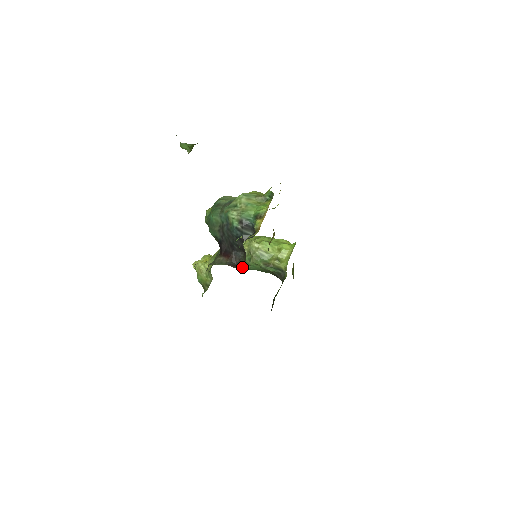
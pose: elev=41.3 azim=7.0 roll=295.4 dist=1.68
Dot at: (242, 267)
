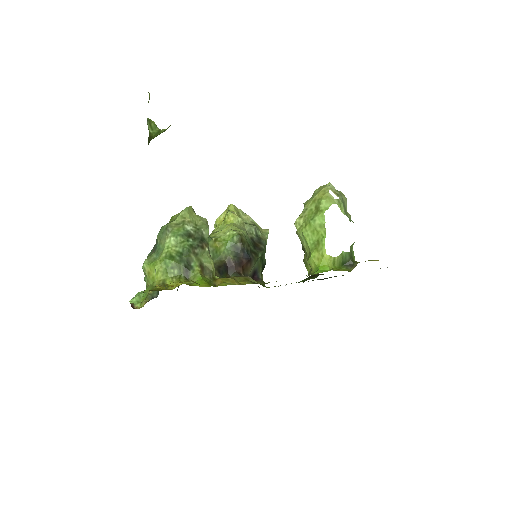
Dot at: occluded
